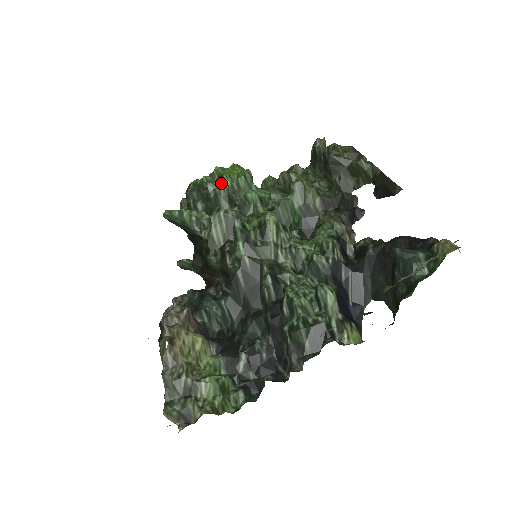
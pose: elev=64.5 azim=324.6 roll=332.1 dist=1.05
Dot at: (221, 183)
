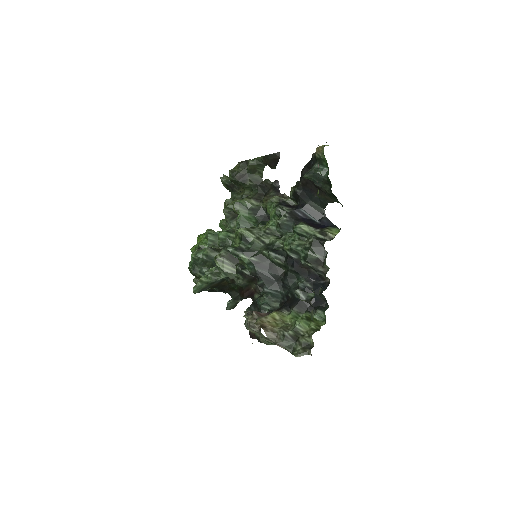
Dot at: occluded
